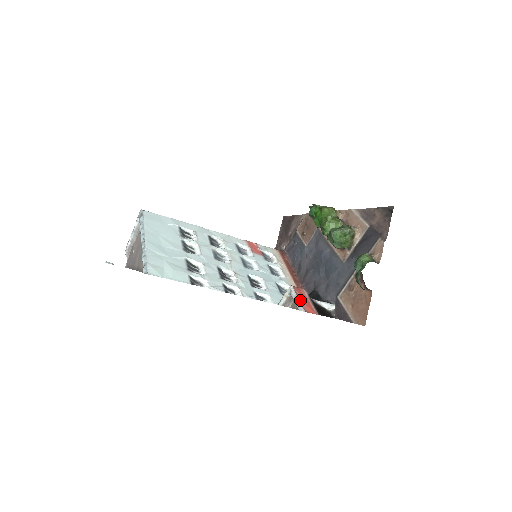
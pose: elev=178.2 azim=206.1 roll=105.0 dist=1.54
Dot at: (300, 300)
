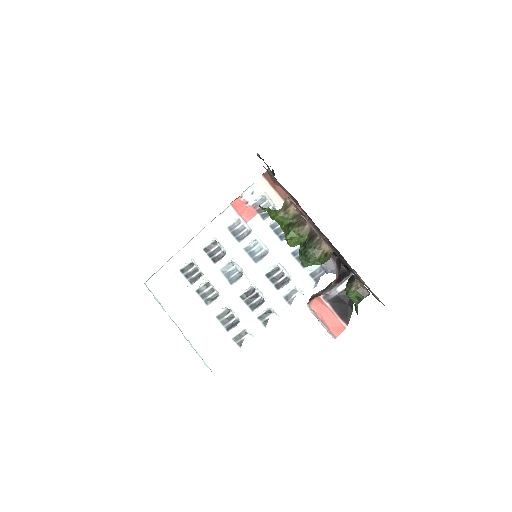
Dot at: (324, 324)
